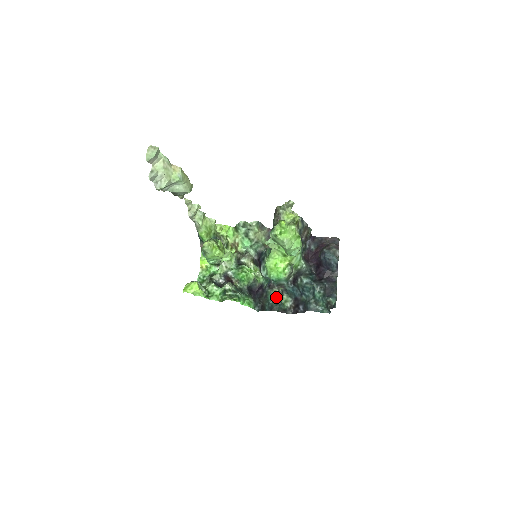
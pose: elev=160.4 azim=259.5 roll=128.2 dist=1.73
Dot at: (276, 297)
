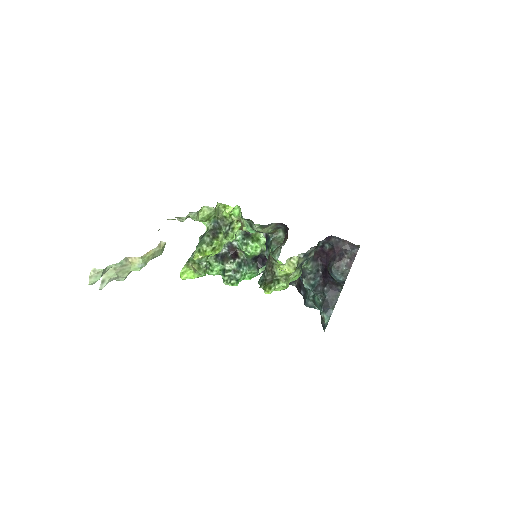
Dot at: occluded
